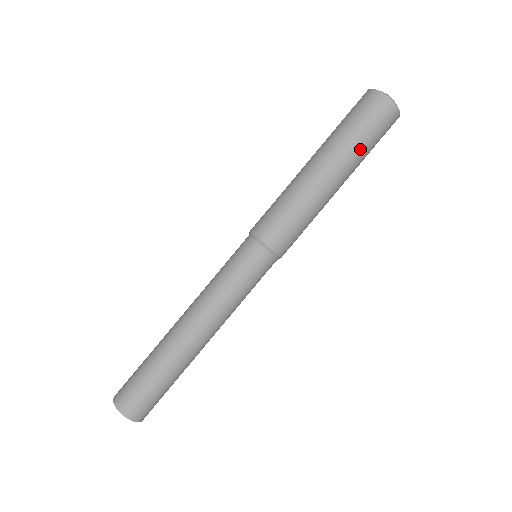
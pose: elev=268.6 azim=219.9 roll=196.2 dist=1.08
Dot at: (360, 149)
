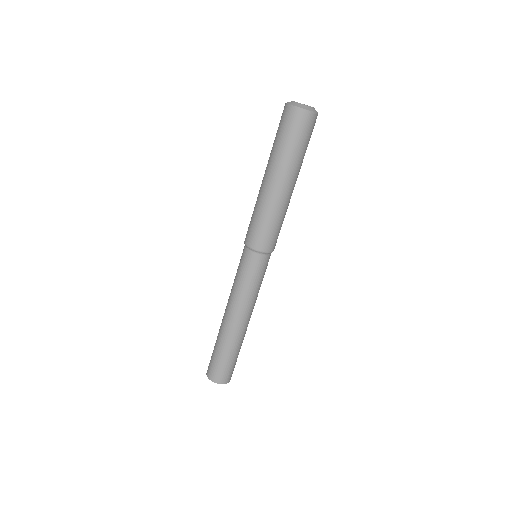
Dot at: (302, 158)
